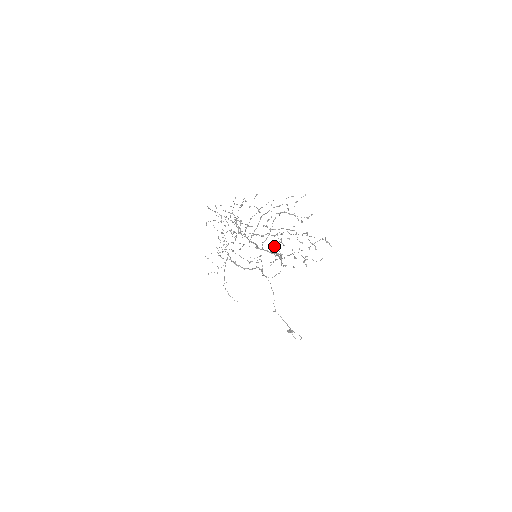
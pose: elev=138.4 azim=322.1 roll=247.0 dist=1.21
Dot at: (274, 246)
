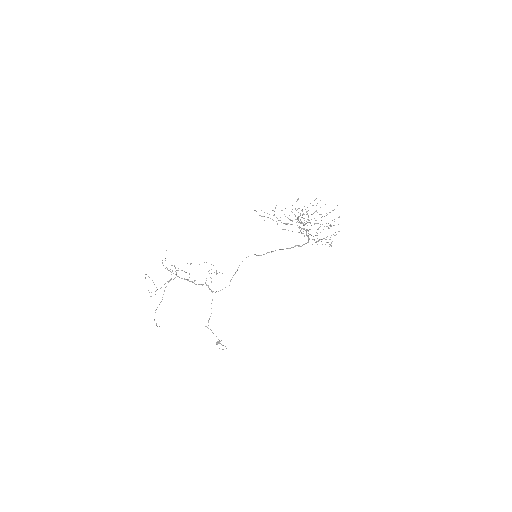
Dot at: (255, 254)
